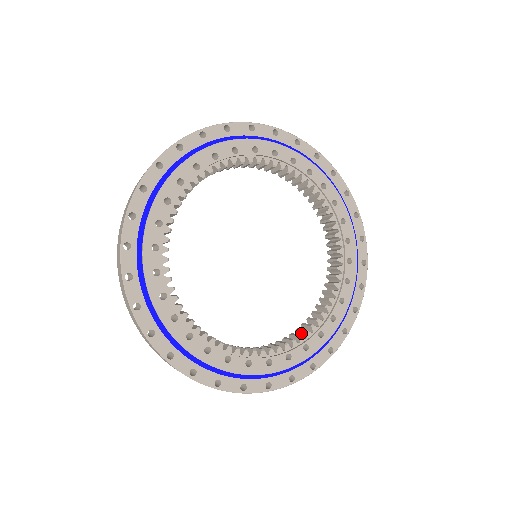
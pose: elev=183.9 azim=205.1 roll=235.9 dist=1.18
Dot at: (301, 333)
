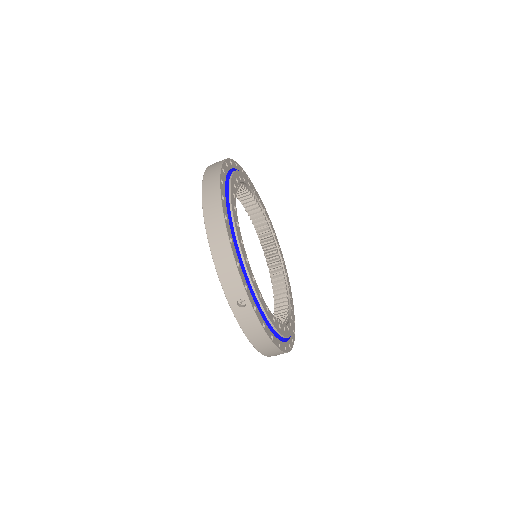
Dot at: occluded
